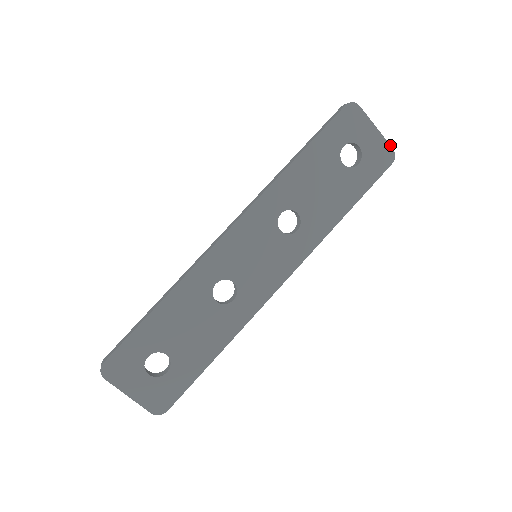
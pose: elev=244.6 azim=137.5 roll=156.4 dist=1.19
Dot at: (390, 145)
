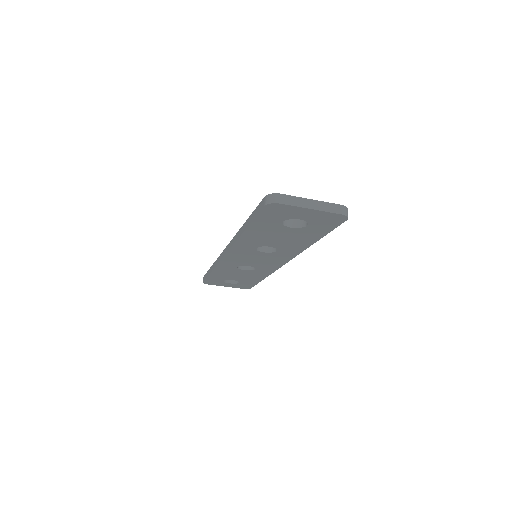
Dot at: (336, 213)
